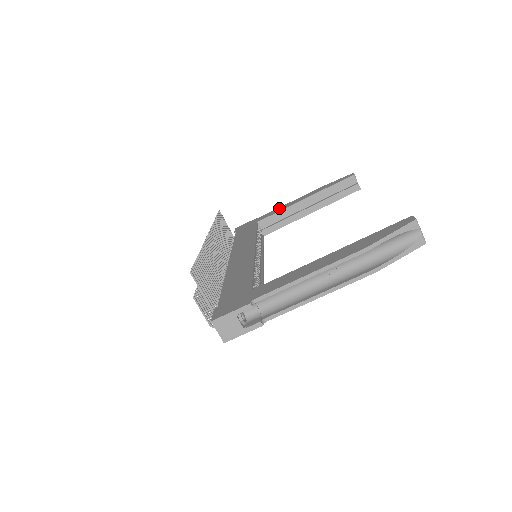
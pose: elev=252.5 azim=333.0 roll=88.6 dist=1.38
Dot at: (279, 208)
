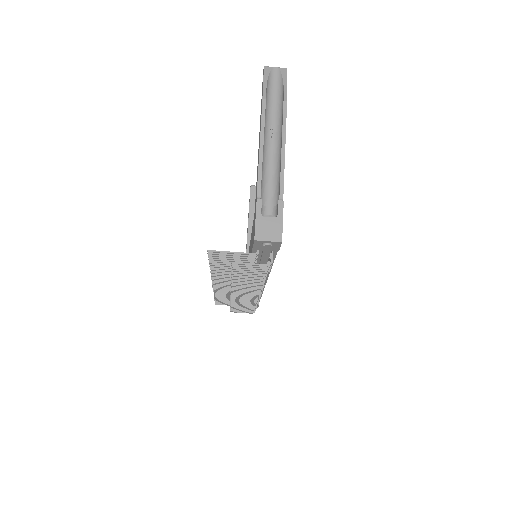
Dot at: occluded
